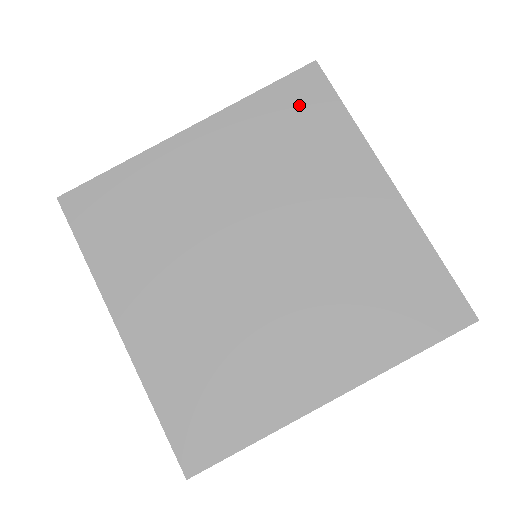
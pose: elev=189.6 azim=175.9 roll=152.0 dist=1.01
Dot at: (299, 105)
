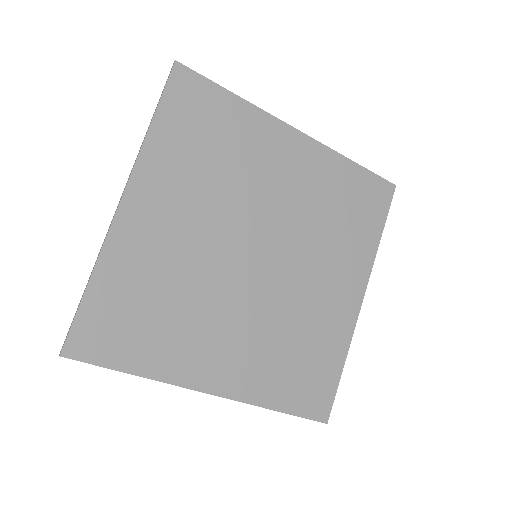
Dot at: (365, 198)
